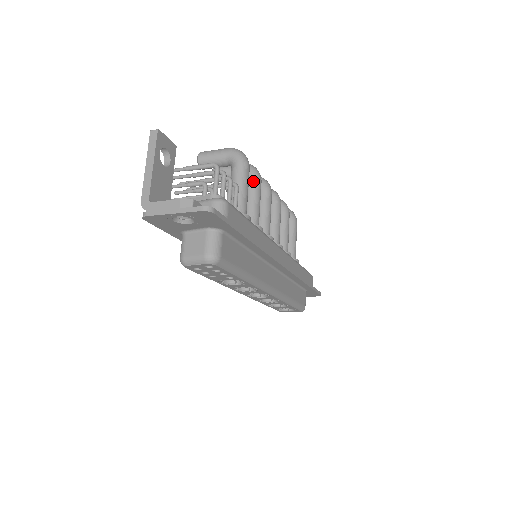
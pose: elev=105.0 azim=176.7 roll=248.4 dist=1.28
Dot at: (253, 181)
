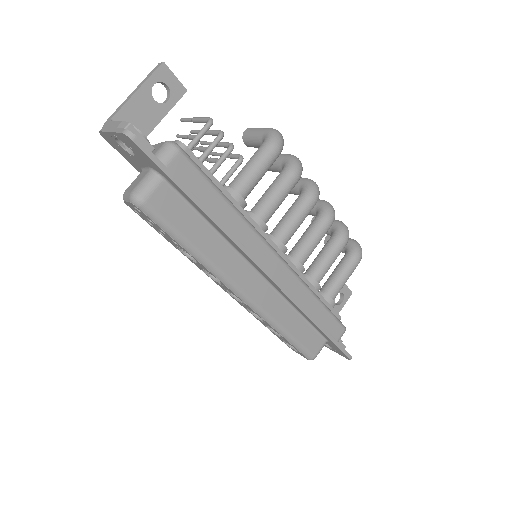
Dot at: (285, 173)
